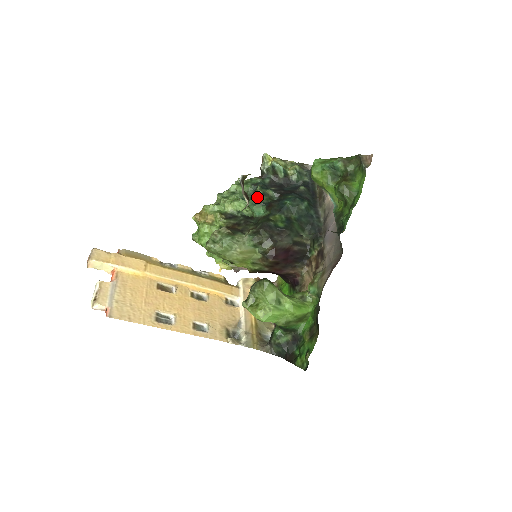
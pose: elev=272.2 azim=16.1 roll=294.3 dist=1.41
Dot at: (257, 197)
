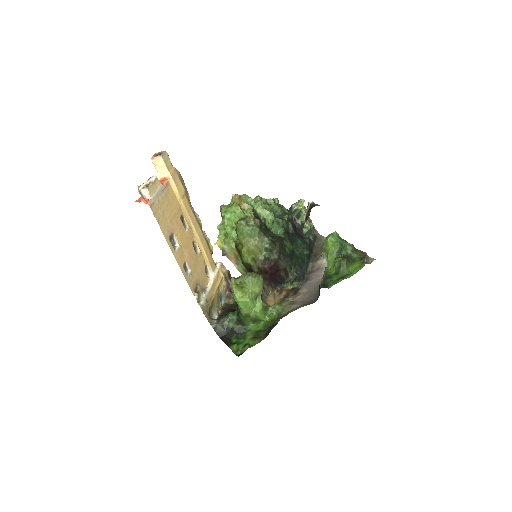
Dot at: (283, 221)
